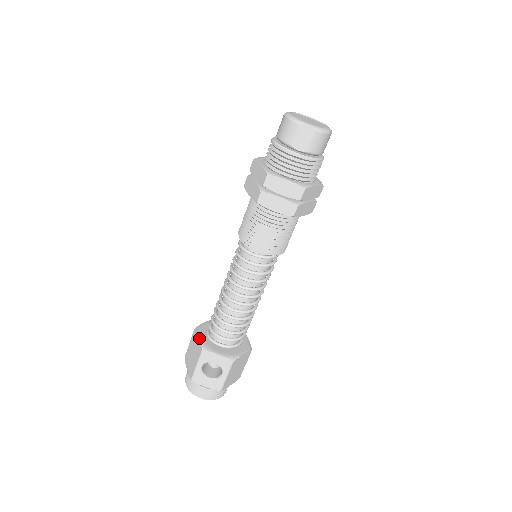
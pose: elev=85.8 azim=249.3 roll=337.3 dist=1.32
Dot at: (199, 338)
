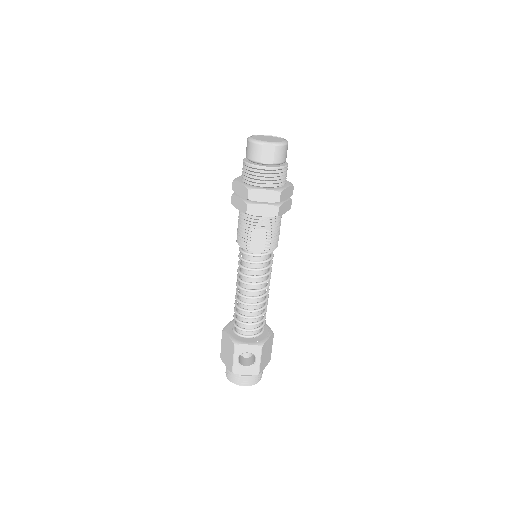
Dot at: (229, 336)
